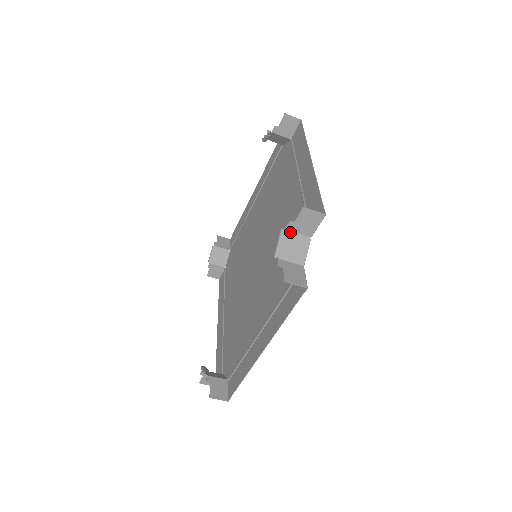
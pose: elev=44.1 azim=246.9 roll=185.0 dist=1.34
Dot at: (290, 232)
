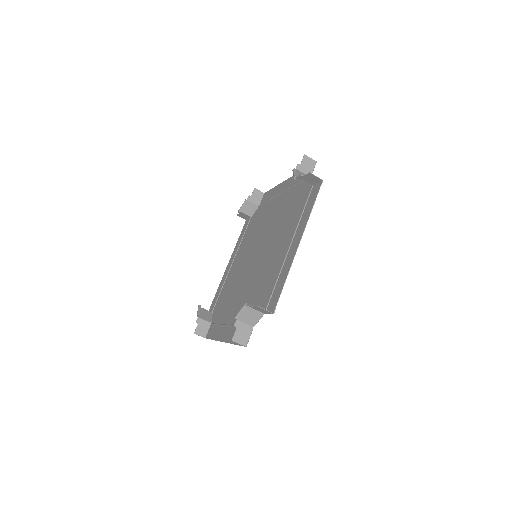
Dot at: (250, 308)
